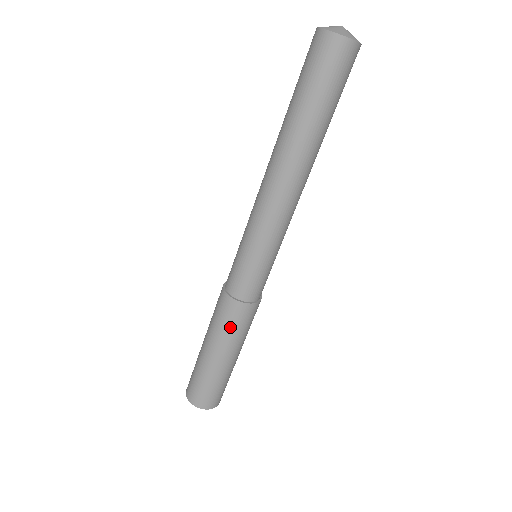
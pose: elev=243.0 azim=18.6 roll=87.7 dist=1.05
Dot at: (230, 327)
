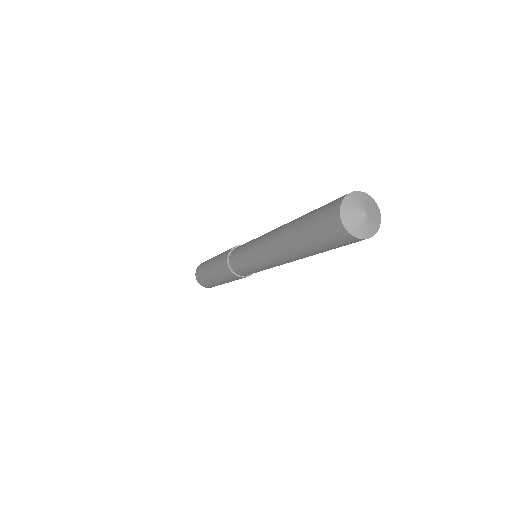
Dot at: occluded
